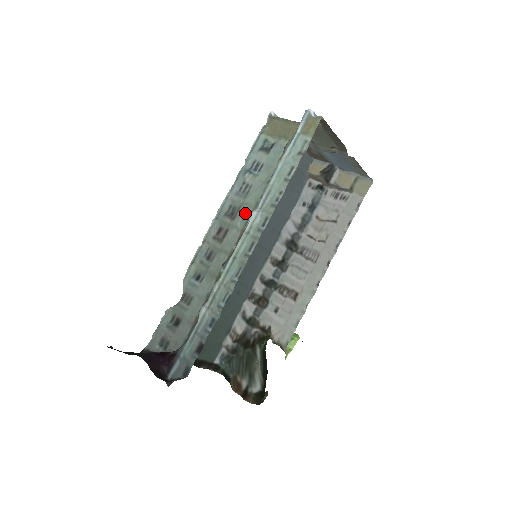
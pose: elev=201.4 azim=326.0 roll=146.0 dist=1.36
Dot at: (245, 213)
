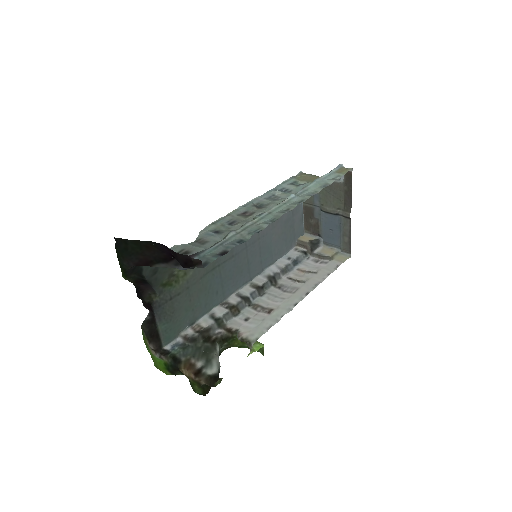
Dot at: occluded
